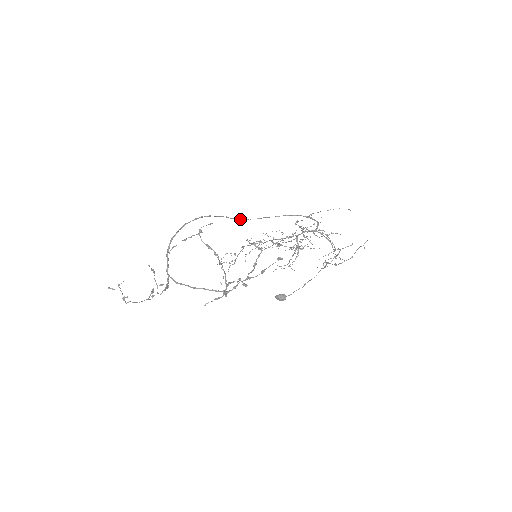
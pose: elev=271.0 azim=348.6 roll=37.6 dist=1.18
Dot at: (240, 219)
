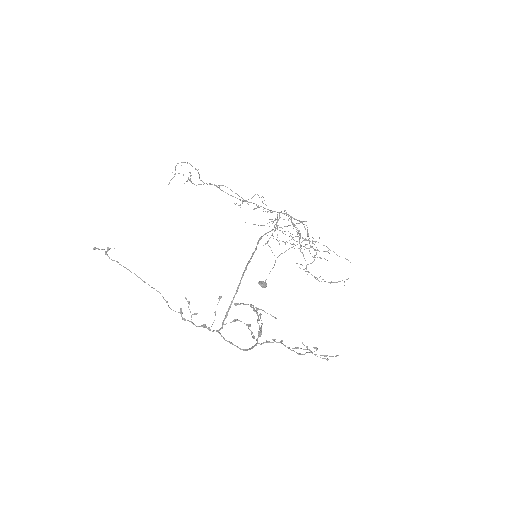
Dot at: (260, 239)
